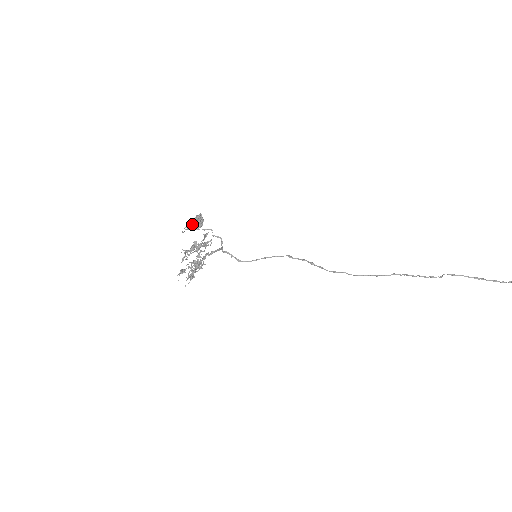
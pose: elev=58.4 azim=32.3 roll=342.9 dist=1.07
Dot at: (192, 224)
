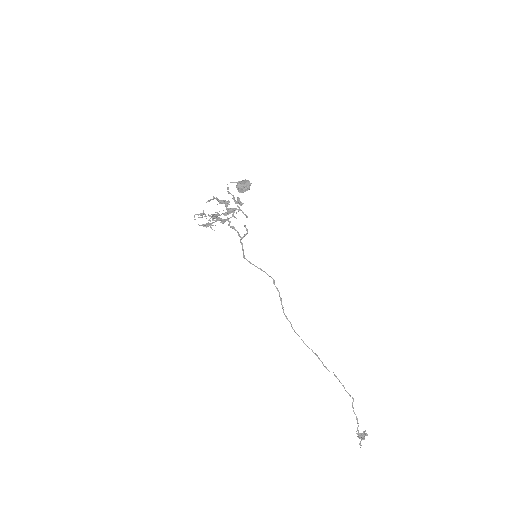
Dot at: (239, 185)
